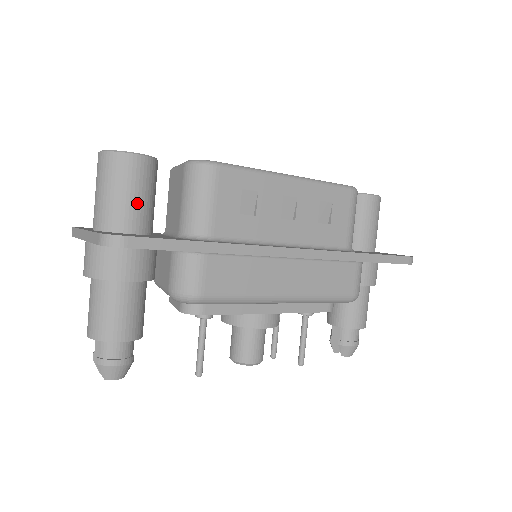
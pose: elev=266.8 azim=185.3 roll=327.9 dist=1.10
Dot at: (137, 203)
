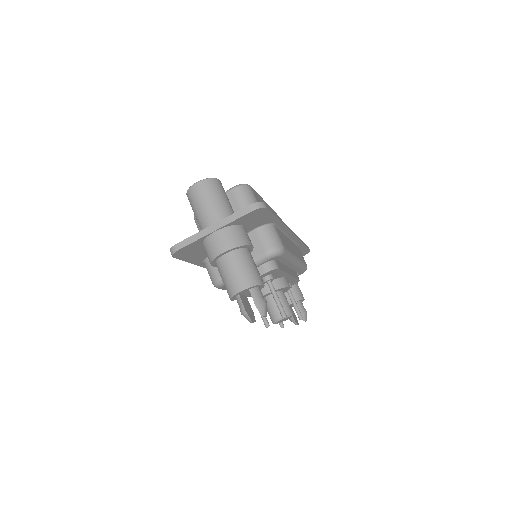
Dot at: (231, 206)
